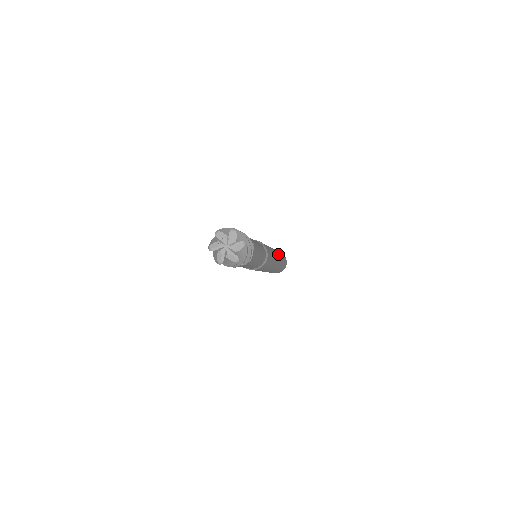
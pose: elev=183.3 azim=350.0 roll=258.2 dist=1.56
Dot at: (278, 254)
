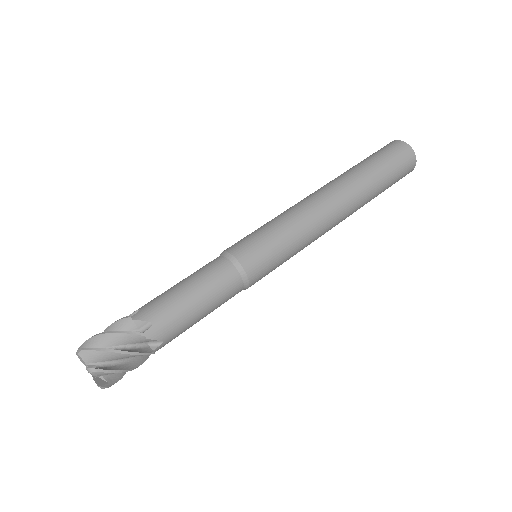
Dot at: (339, 192)
